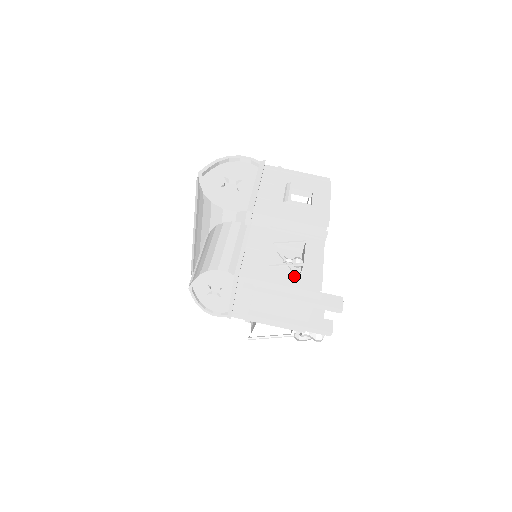
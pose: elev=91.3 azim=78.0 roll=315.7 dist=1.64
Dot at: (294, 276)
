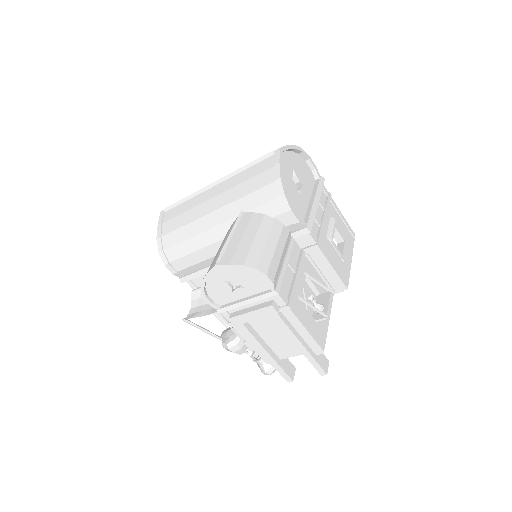
Dot at: (311, 320)
